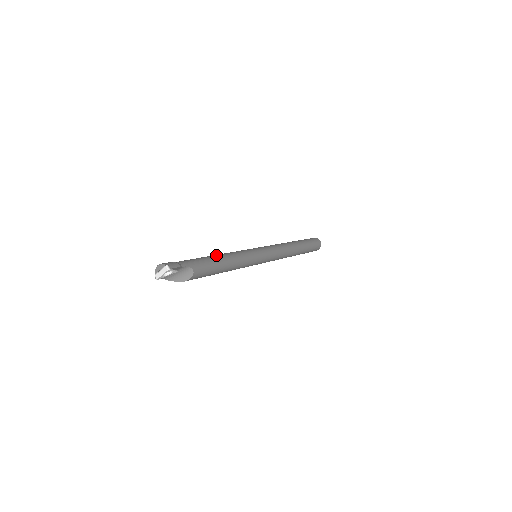
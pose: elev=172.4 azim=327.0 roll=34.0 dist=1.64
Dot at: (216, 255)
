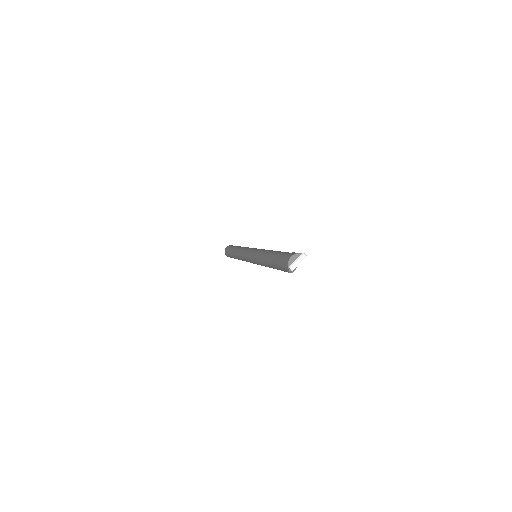
Dot at: occluded
